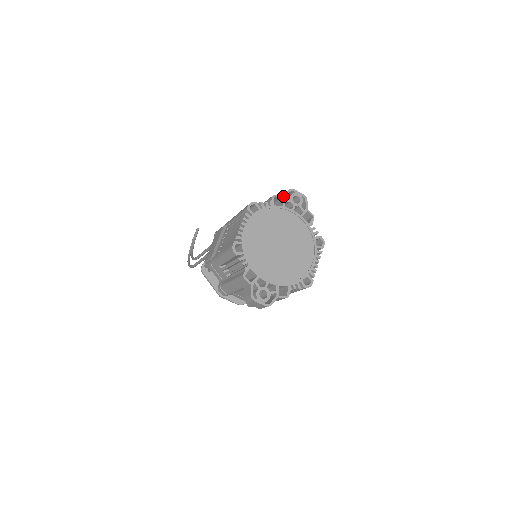
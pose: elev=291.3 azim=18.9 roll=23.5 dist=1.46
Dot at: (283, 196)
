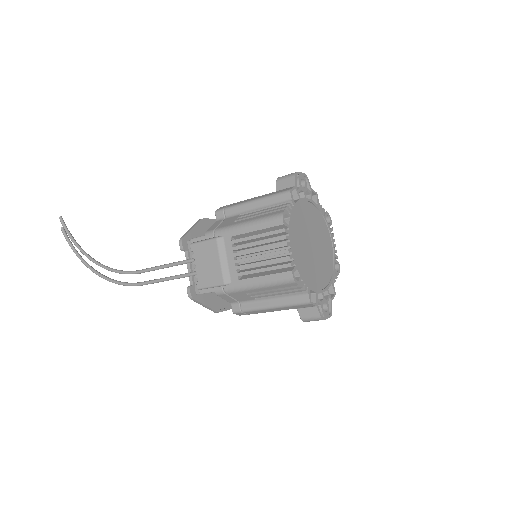
Dot at: (295, 186)
